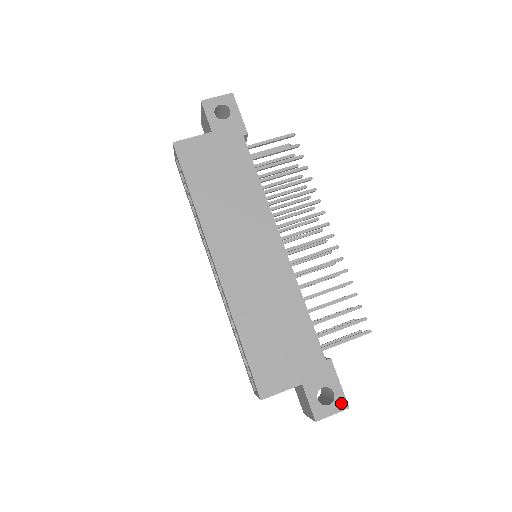
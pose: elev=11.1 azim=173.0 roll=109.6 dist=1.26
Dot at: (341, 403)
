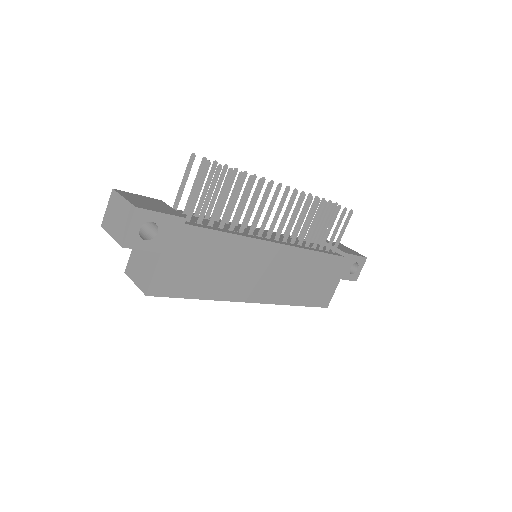
Dot at: (362, 261)
